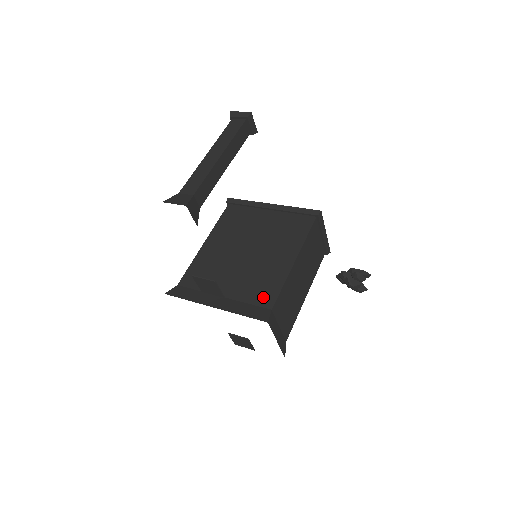
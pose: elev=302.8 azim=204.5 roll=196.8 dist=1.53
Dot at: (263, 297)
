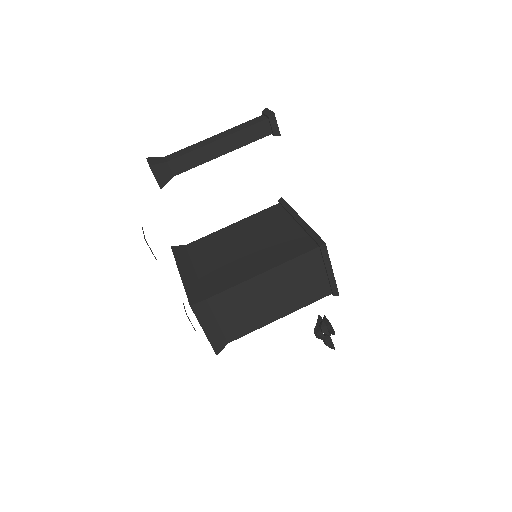
Dot at: (213, 286)
